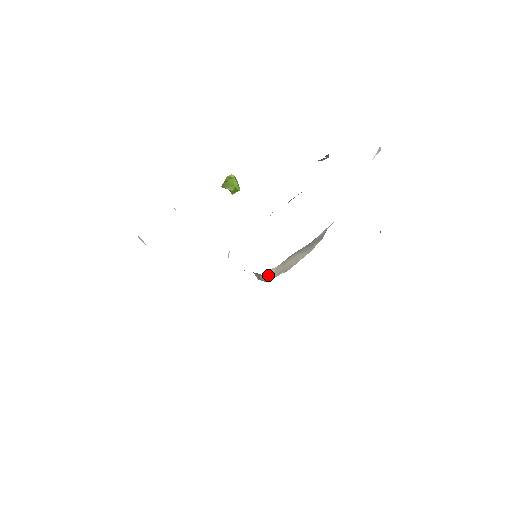
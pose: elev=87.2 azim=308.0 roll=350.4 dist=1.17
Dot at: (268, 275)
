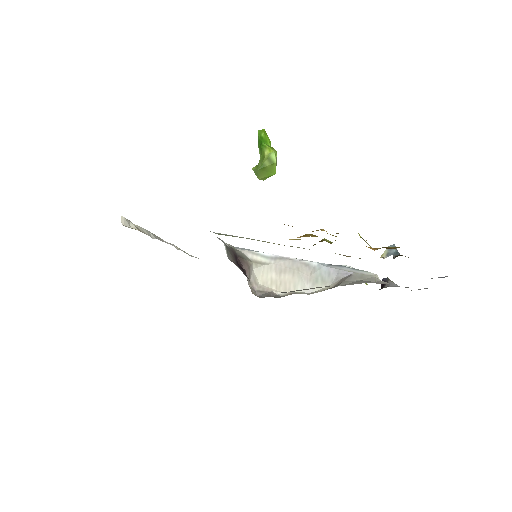
Dot at: (259, 274)
